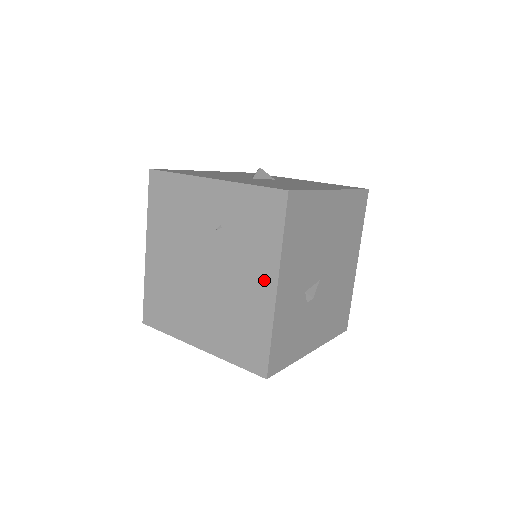
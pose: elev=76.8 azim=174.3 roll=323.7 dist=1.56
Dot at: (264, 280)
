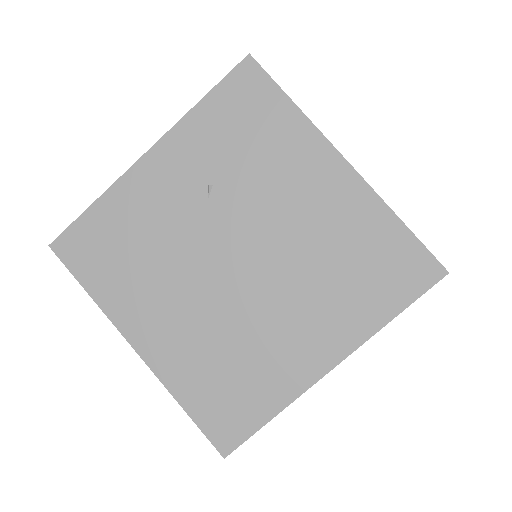
Dot at: (322, 171)
